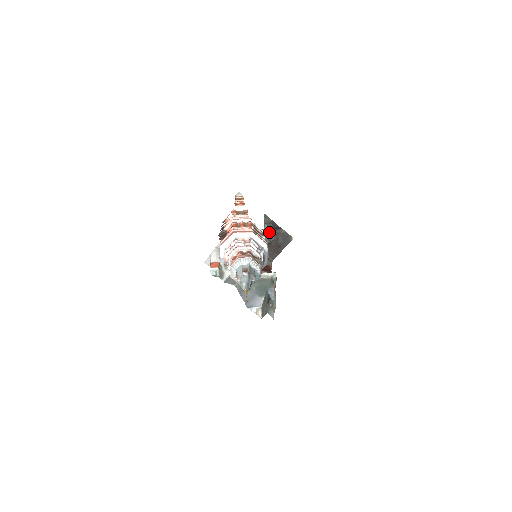
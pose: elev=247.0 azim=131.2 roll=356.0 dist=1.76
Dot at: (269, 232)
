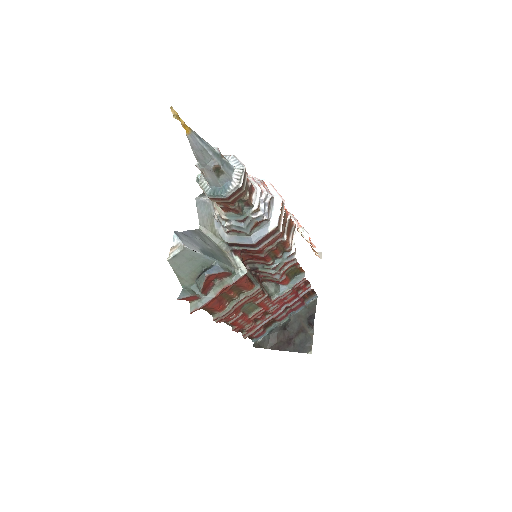
Dot at: (299, 318)
